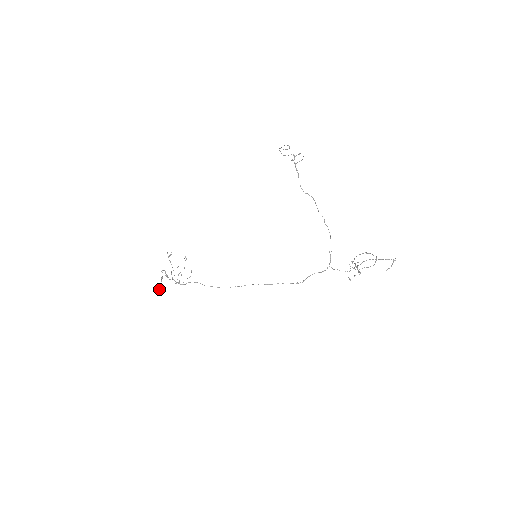
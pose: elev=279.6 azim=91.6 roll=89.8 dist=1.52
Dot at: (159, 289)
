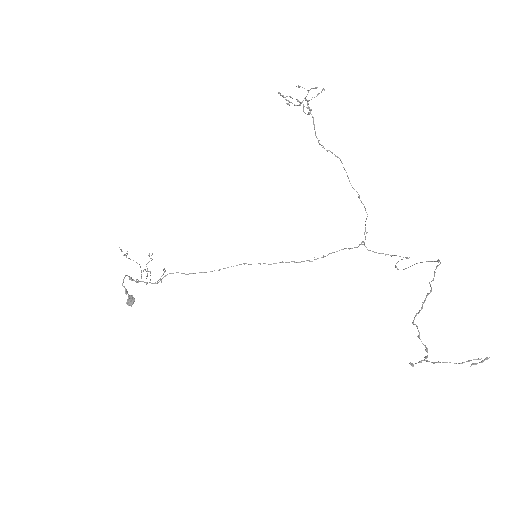
Dot at: (126, 303)
